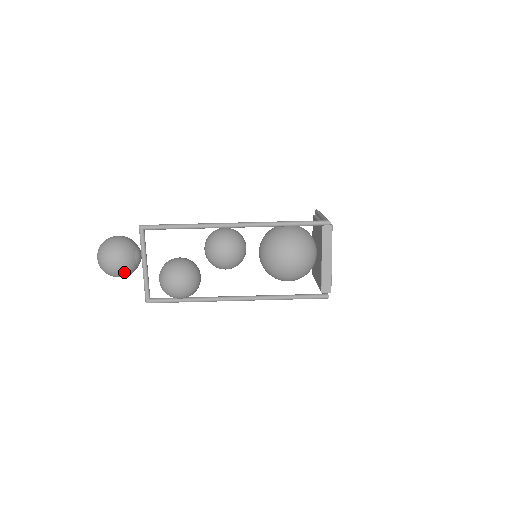
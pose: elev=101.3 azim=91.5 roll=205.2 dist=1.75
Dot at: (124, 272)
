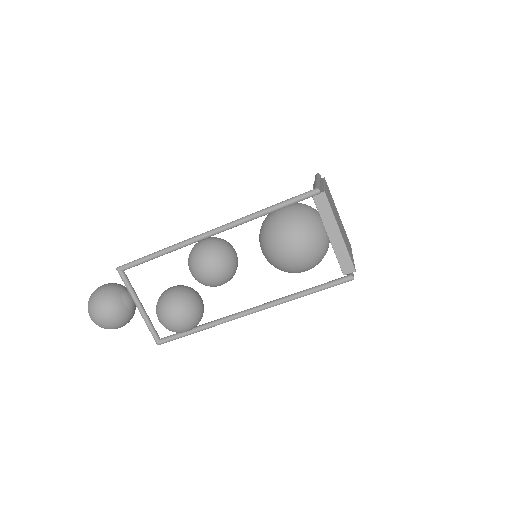
Dot at: (119, 322)
